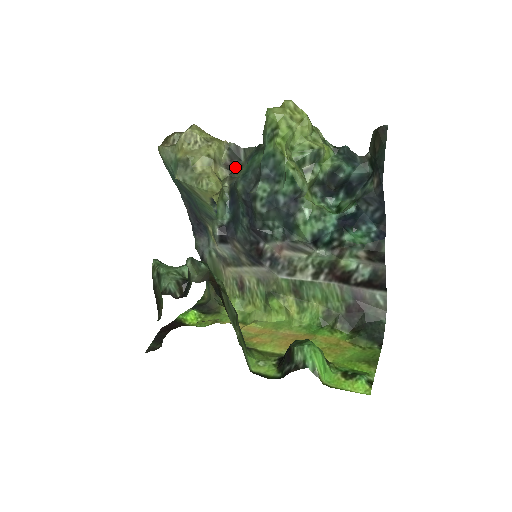
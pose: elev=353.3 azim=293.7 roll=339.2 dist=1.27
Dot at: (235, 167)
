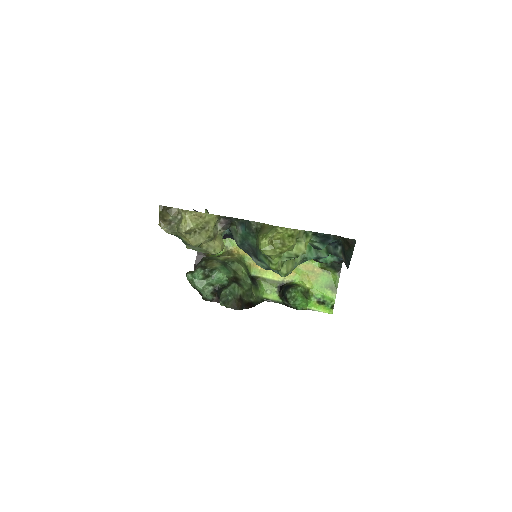
Dot at: (229, 223)
